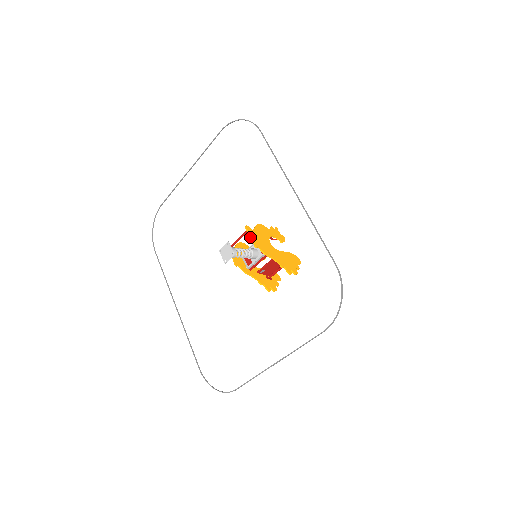
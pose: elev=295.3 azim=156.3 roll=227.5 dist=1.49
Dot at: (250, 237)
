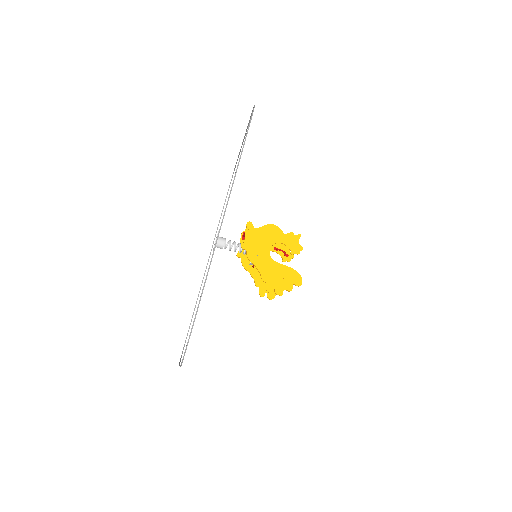
Dot at: (245, 235)
